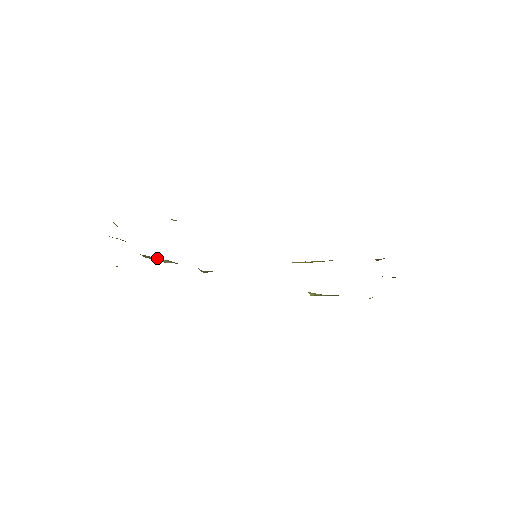
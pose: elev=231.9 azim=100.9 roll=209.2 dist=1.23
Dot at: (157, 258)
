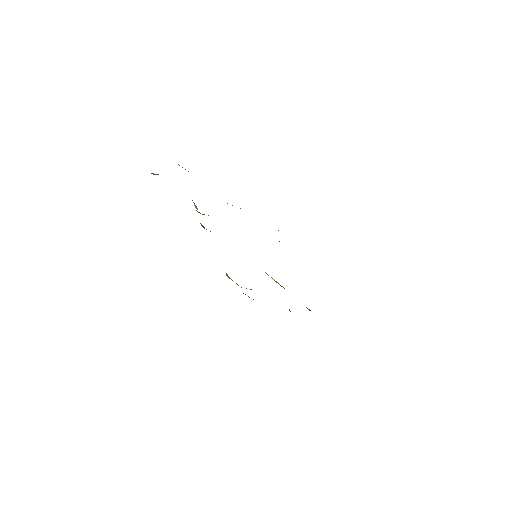
Dot at: occluded
